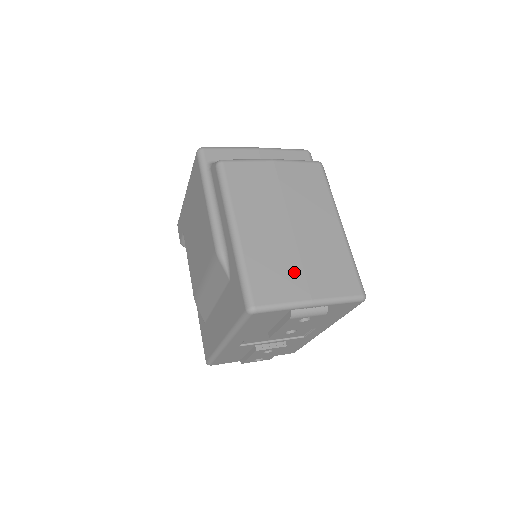
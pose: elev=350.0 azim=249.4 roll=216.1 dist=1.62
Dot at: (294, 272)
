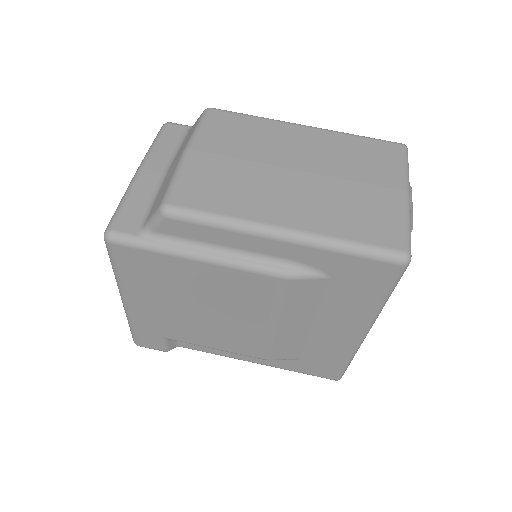
Dot at: (364, 193)
